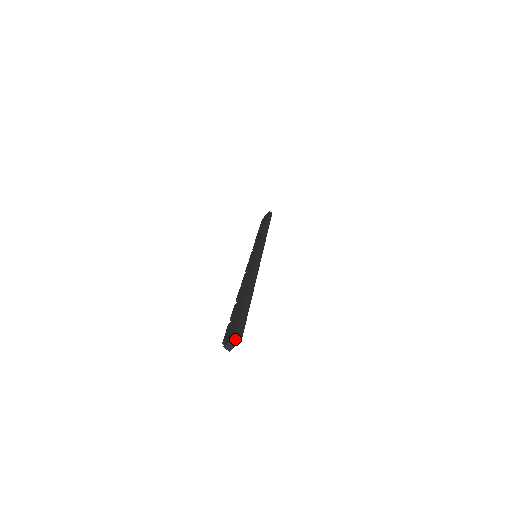
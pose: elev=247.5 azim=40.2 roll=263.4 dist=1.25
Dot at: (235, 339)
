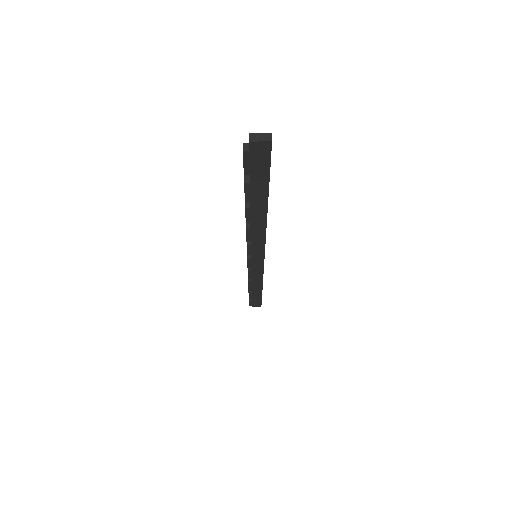
Dot at: (267, 136)
